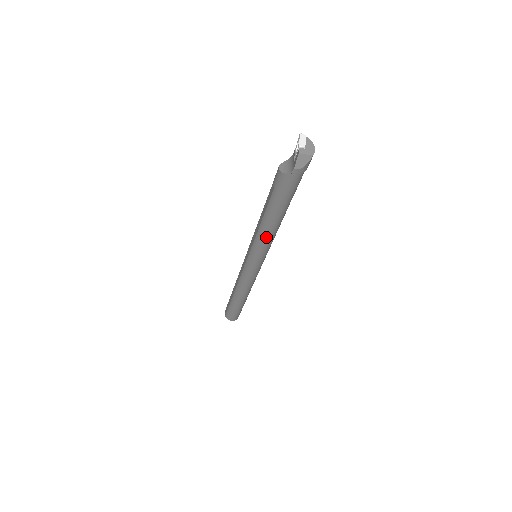
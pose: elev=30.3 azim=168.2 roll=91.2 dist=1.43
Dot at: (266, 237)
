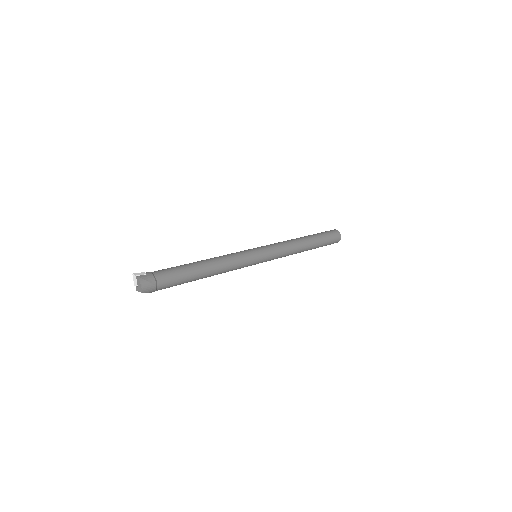
Dot at: occluded
